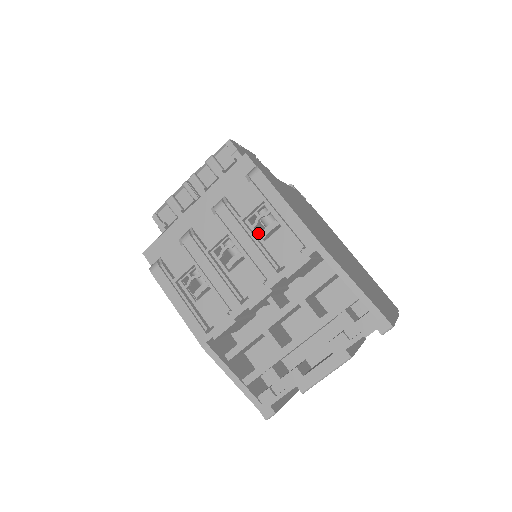
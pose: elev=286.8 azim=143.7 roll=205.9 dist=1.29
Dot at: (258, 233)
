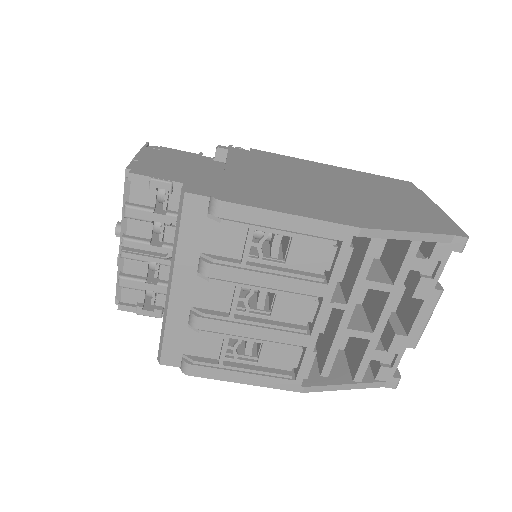
Dot at: (271, 261)
